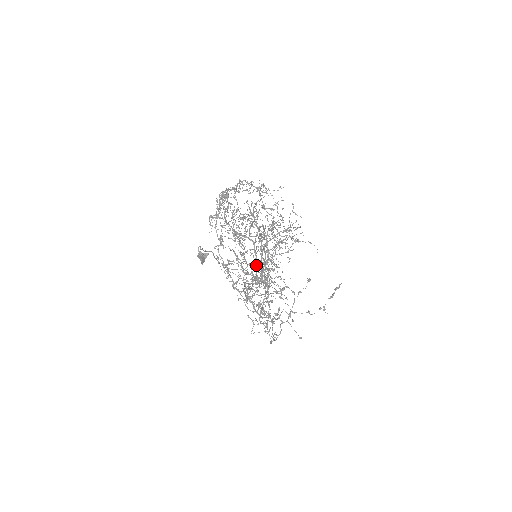
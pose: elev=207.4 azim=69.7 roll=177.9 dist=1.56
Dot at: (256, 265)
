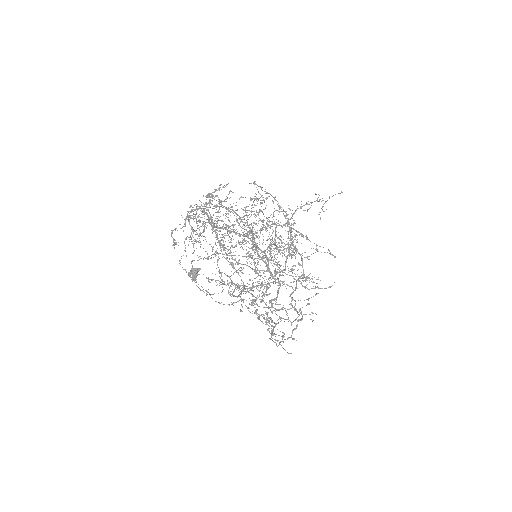
Dot at: occluded
